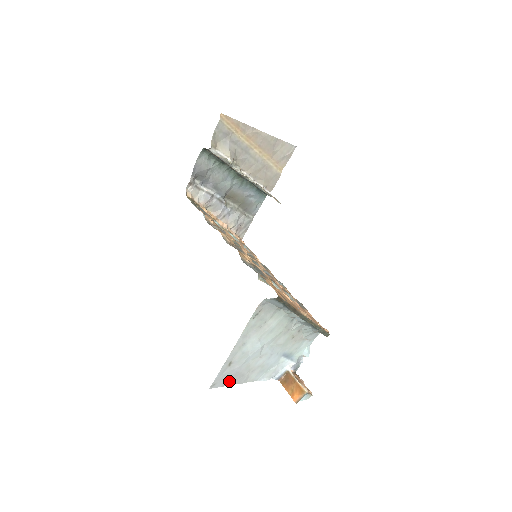
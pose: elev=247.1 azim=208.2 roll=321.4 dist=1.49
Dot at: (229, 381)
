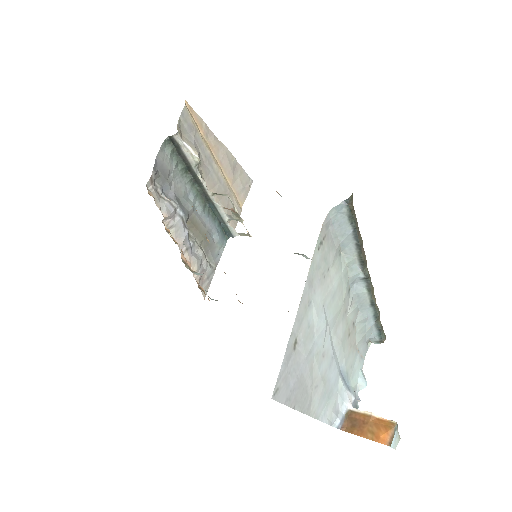
Dot at: (292, 395)
